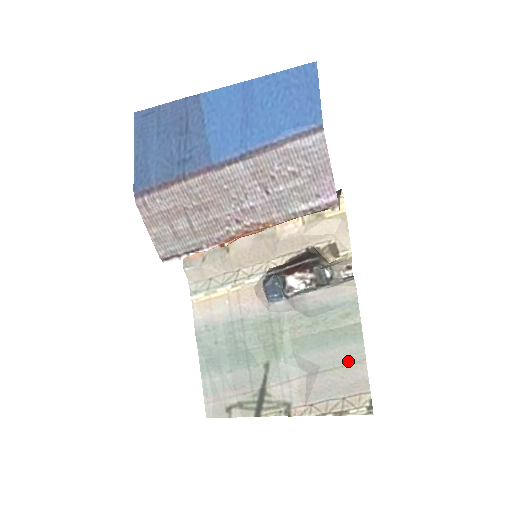
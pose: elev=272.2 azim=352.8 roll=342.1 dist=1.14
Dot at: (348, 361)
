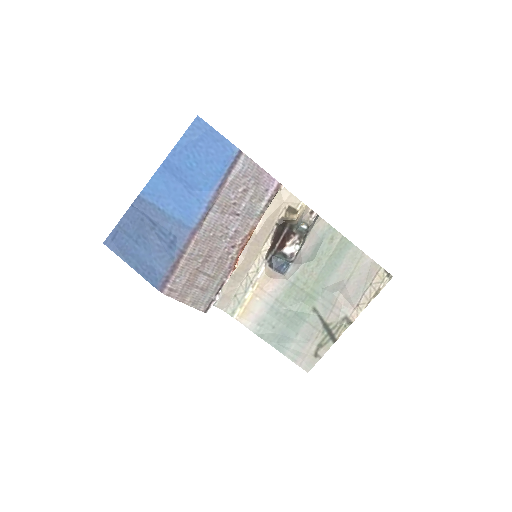
Dot at: (355, 263)
